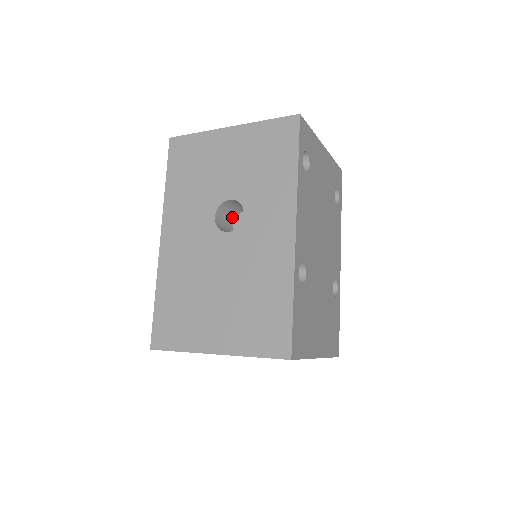
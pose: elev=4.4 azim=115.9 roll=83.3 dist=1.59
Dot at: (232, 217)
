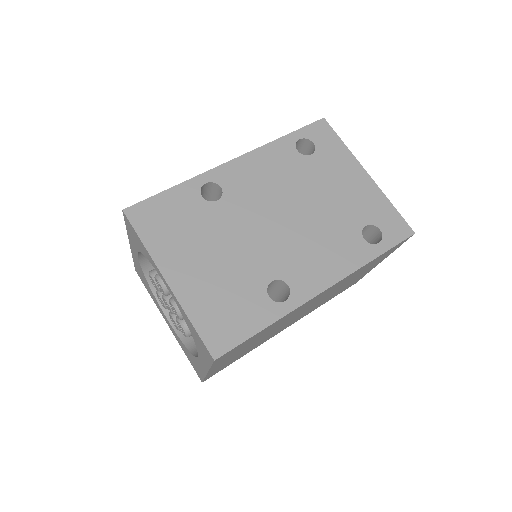
Dot at: occluded
